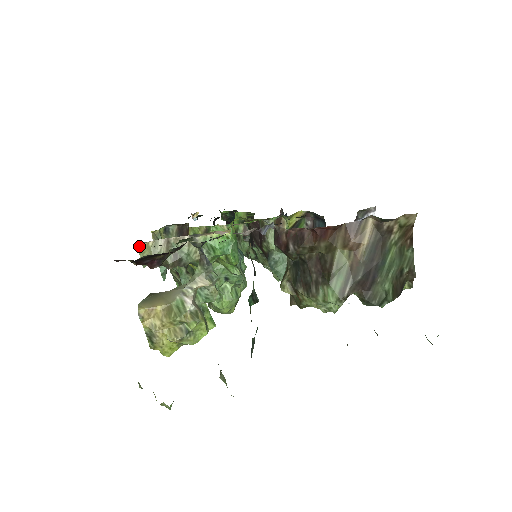
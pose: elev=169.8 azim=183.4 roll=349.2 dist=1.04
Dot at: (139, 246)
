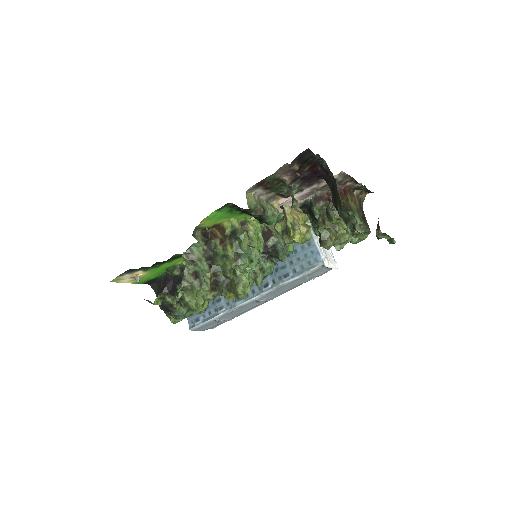
Dot at: (247, 194)
